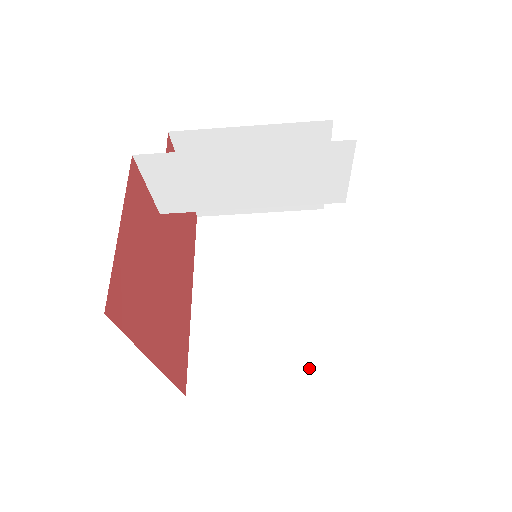
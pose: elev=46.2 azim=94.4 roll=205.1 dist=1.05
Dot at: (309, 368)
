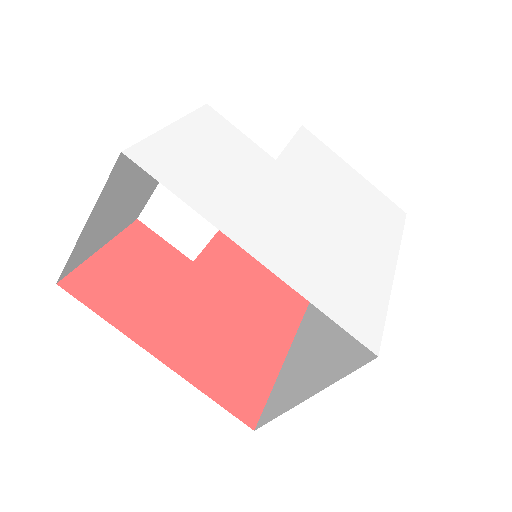
Dot at: (350, 355)
